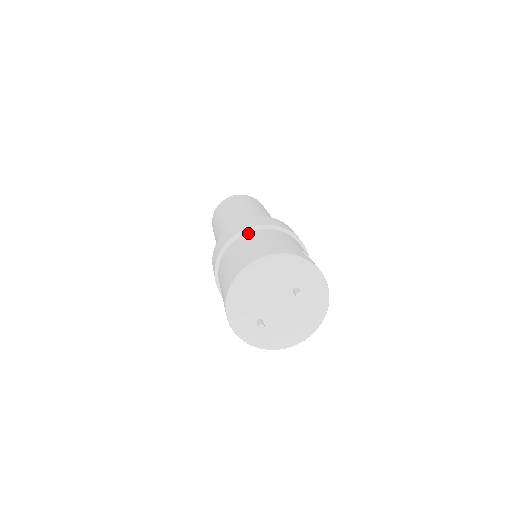
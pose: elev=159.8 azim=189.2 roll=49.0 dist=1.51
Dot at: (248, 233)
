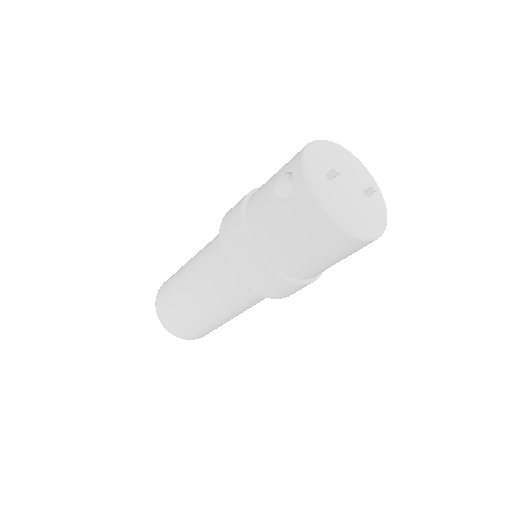
Dot at: occluded
